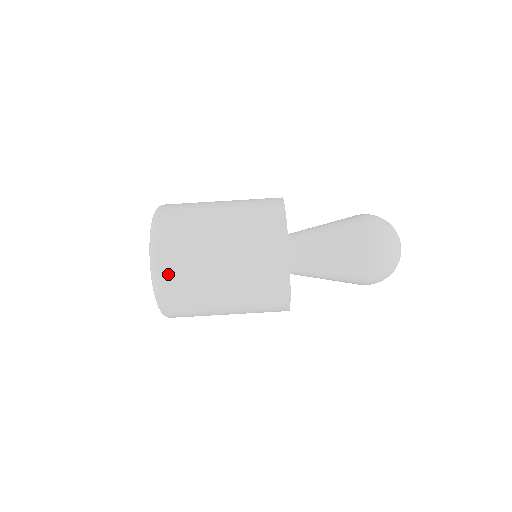
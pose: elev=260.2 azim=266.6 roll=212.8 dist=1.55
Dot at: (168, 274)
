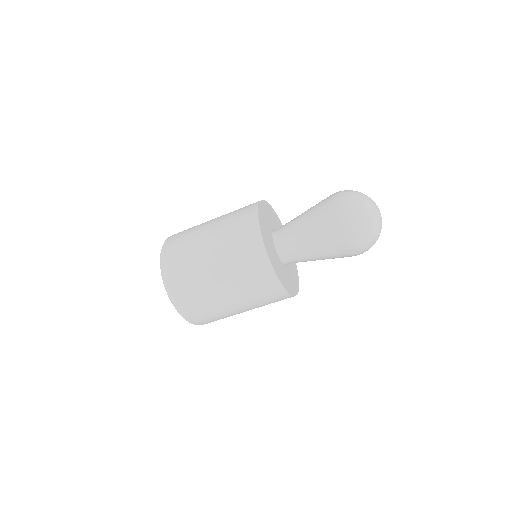
Dot at: (197, 318)
